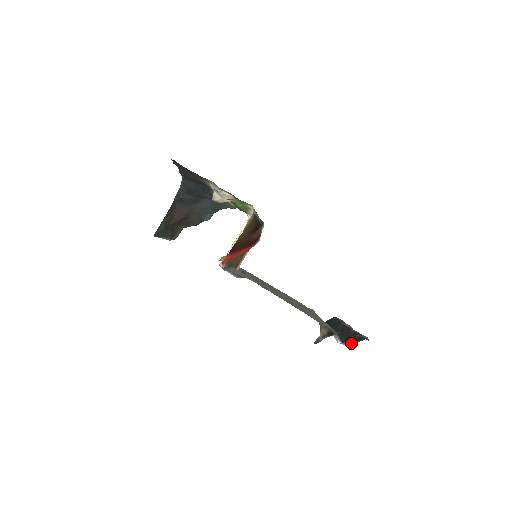
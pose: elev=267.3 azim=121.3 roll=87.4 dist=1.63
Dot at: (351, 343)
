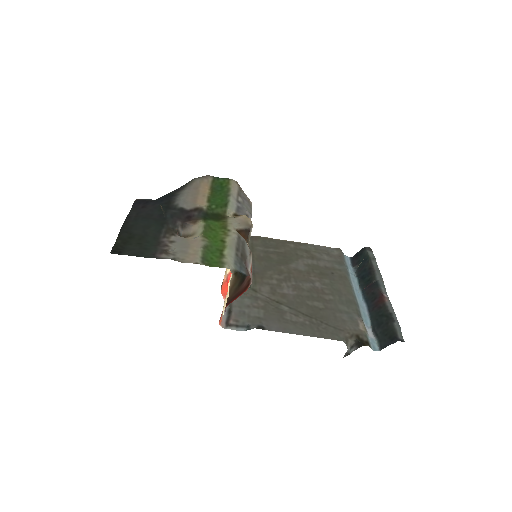
Dot at: (383, 345)
